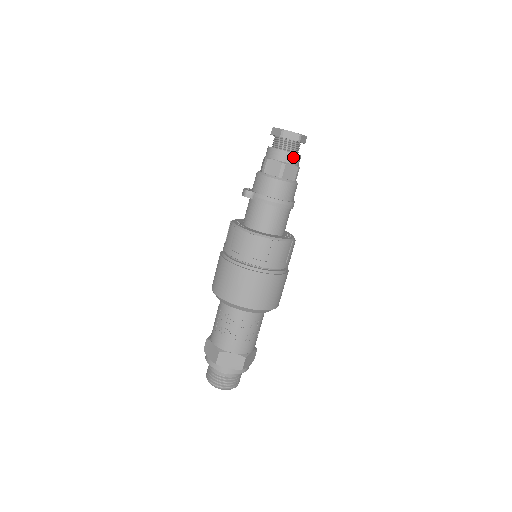
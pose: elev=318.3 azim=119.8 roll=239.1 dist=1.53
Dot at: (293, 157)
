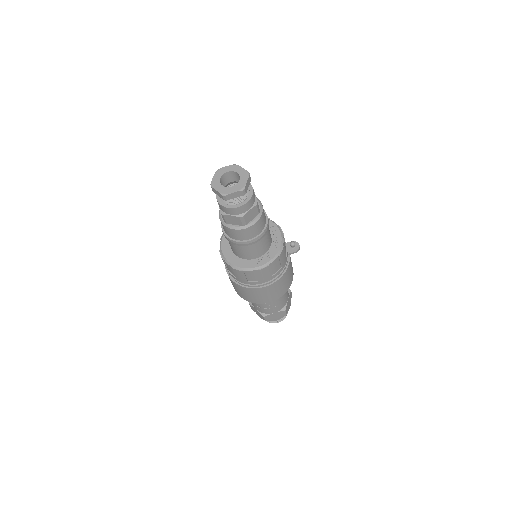
Dot at: (229, 210)
